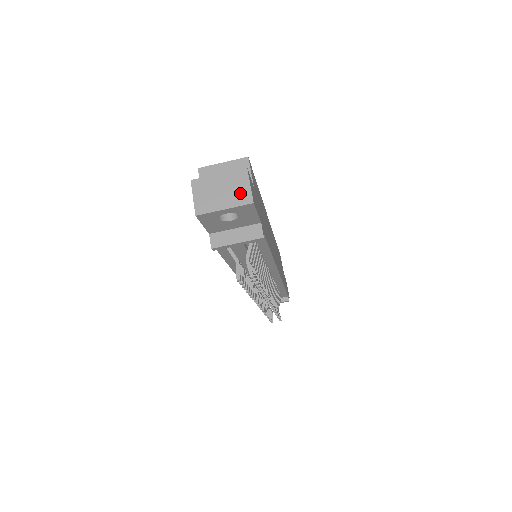
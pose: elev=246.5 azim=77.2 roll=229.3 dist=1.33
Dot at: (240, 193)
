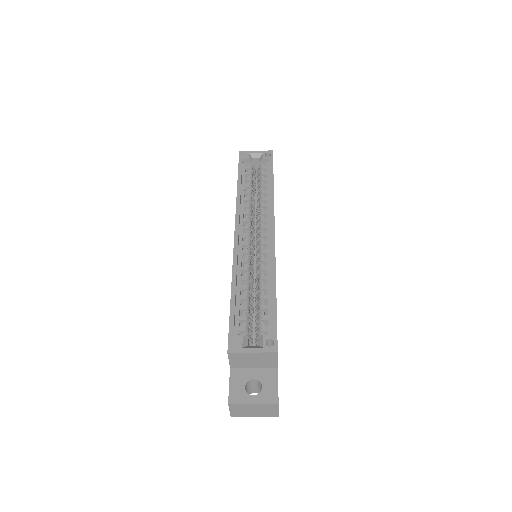
Dot at: (269, 413)
